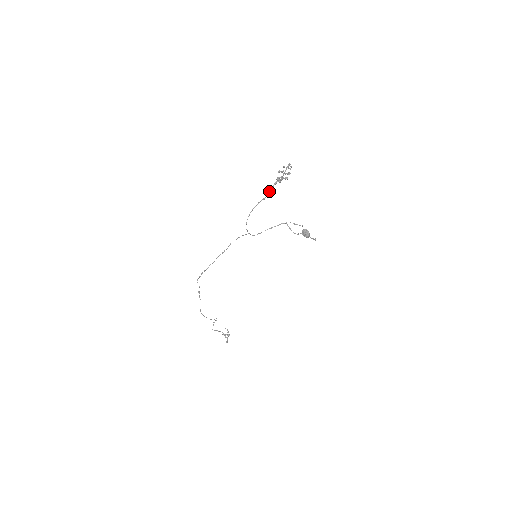
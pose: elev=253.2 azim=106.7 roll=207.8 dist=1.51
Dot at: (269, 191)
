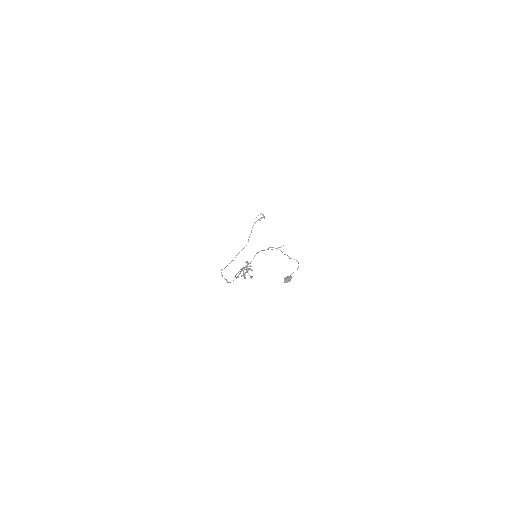
Dot at: (242, 270)
